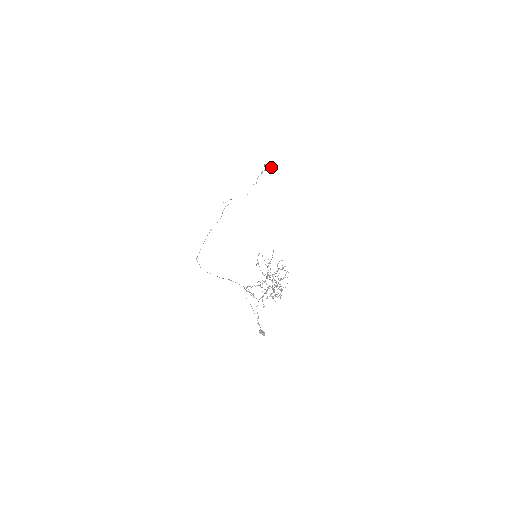
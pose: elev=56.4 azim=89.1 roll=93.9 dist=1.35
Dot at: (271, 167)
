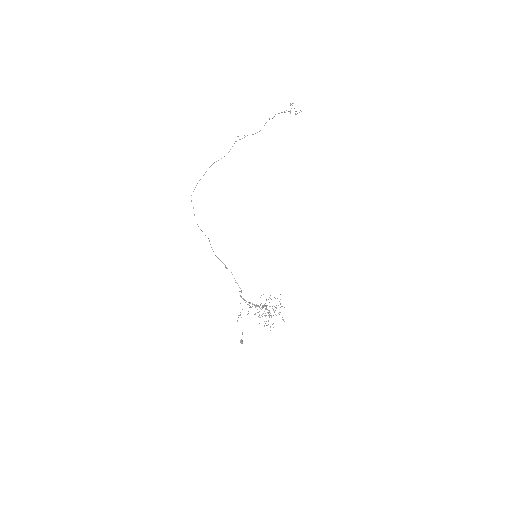
Dot at: (297, 113)
